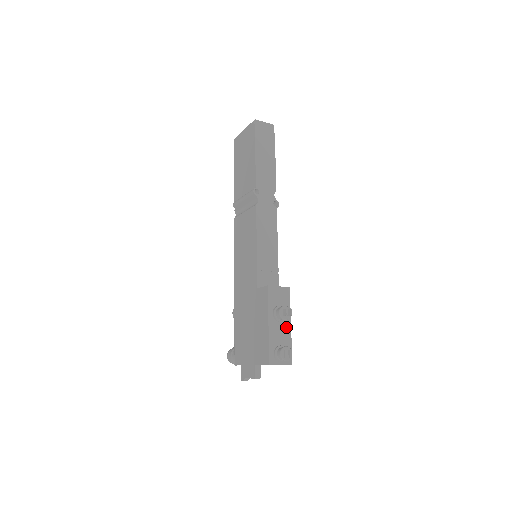
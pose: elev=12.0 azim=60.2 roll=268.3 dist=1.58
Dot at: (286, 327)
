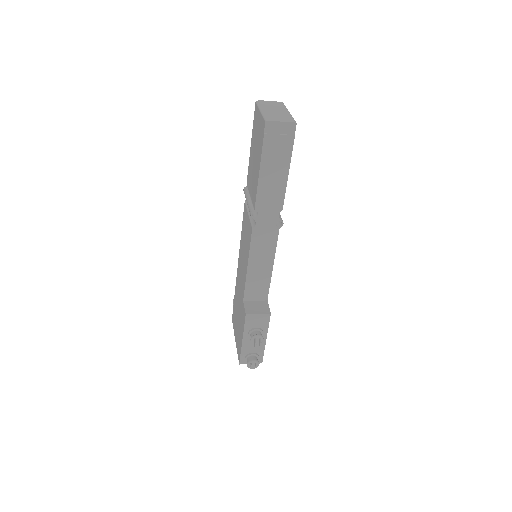
Dot at: occluded
